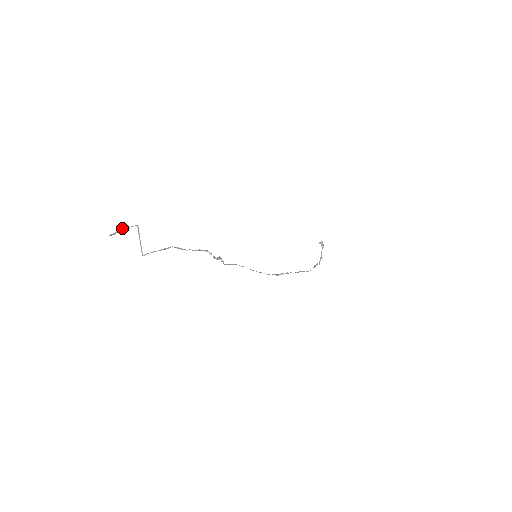
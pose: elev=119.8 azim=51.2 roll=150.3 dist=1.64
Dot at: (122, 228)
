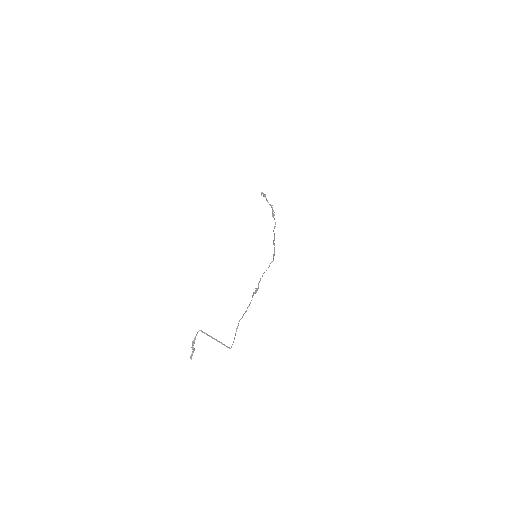
Dot at: (193, 344)
